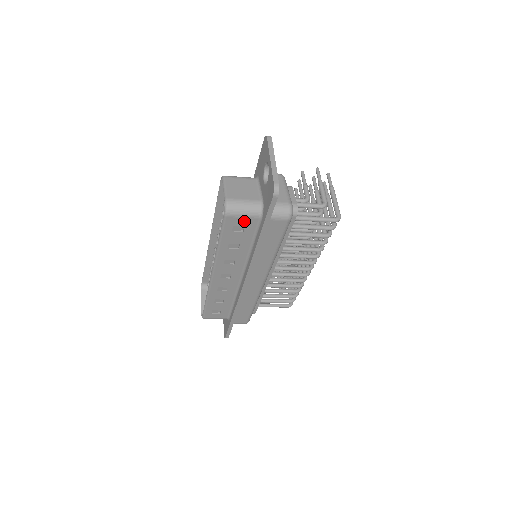
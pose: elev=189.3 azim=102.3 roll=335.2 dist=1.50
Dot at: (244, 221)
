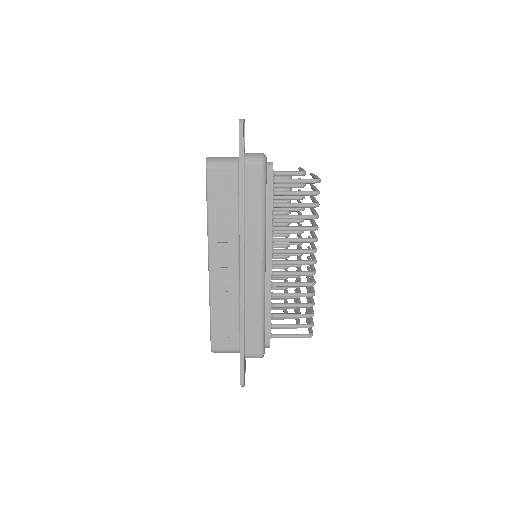
Dot at: (224, 174)
